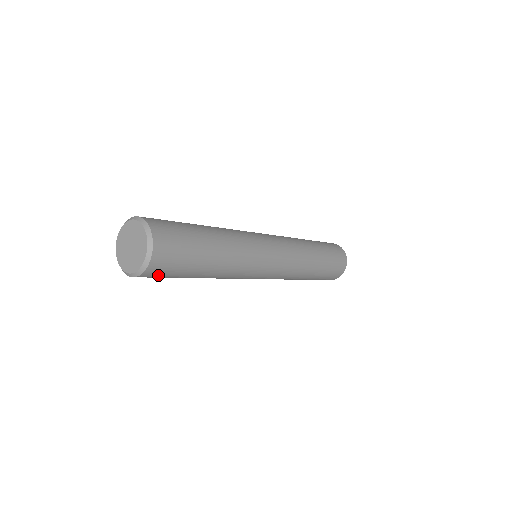
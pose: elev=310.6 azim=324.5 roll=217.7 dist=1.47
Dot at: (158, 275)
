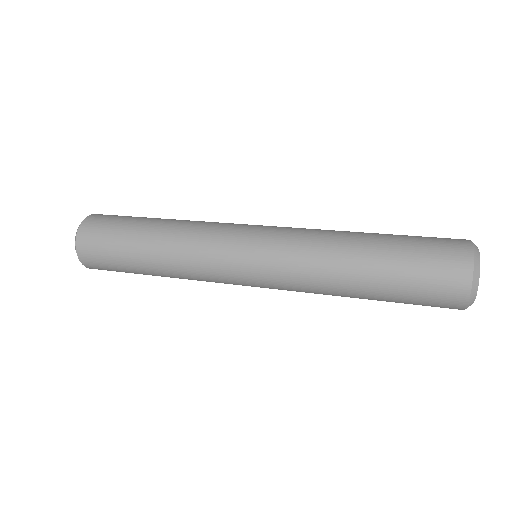
Dot at: (99, 264)
